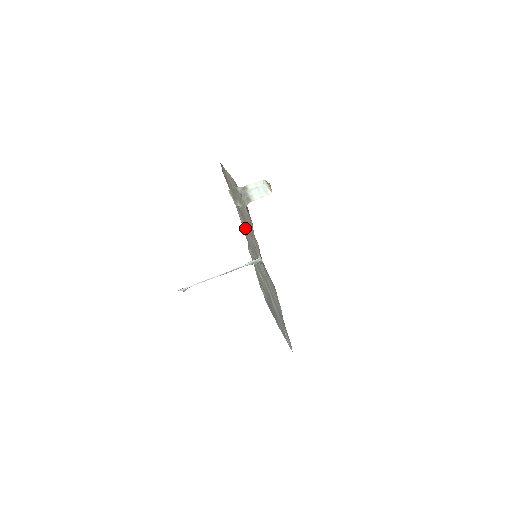
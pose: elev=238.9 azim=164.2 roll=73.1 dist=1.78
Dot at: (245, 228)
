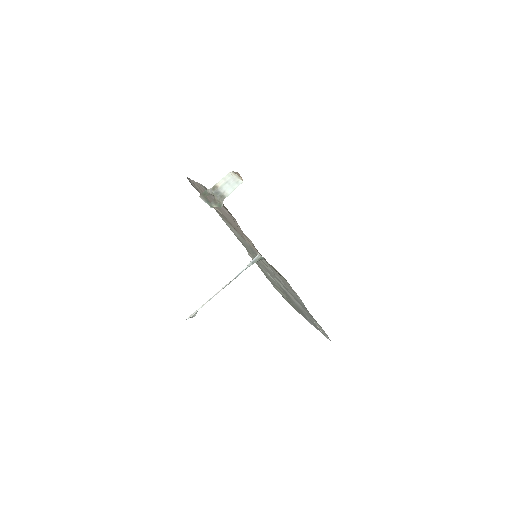
Dot at: (235, 233)
